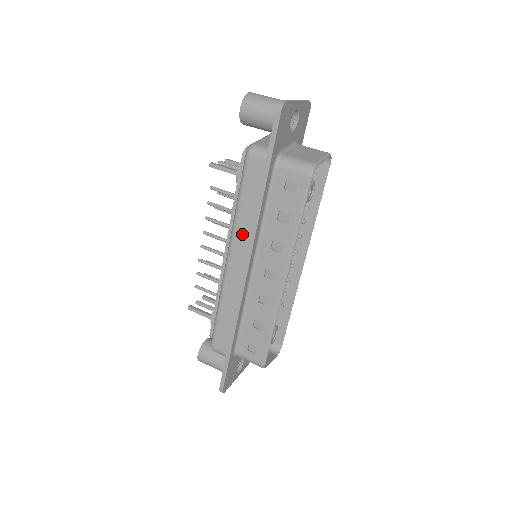
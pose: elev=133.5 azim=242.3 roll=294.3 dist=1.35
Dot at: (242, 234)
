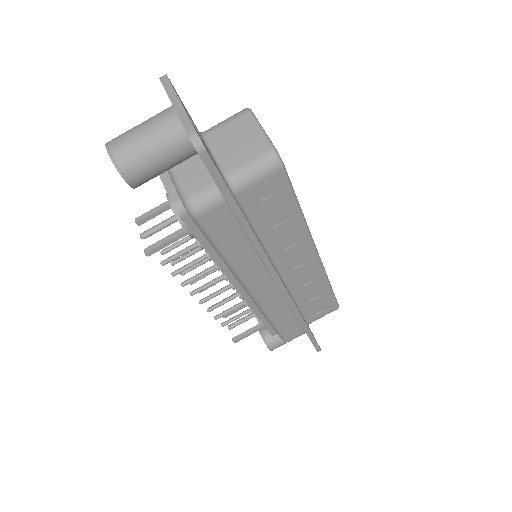
Dot at: (251, 270)
